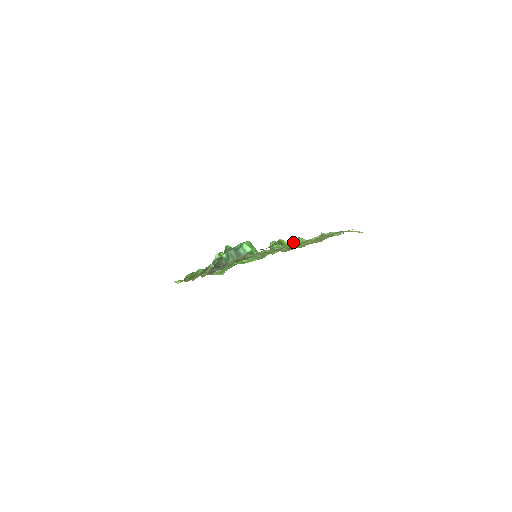
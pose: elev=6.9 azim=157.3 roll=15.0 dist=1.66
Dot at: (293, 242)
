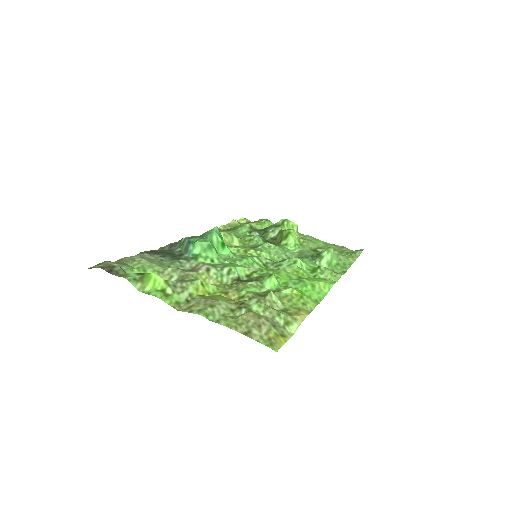
Dot at: (168, 285)
